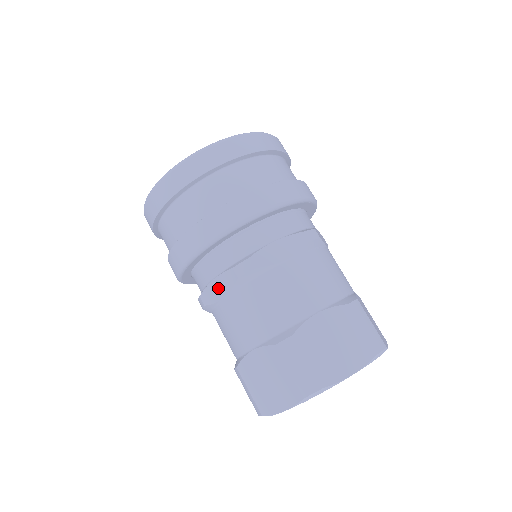
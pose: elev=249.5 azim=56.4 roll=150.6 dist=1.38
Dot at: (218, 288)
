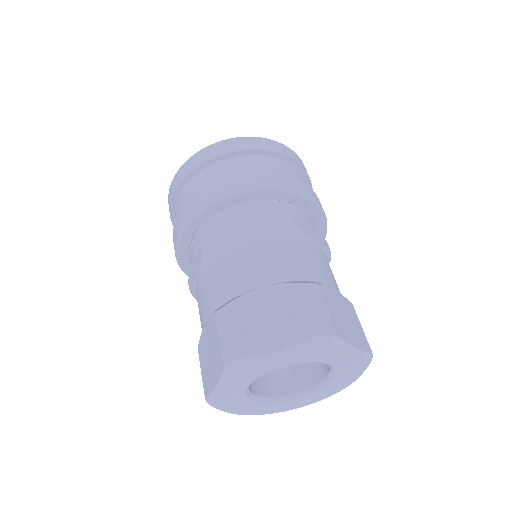
Dot at: (195, 267)
